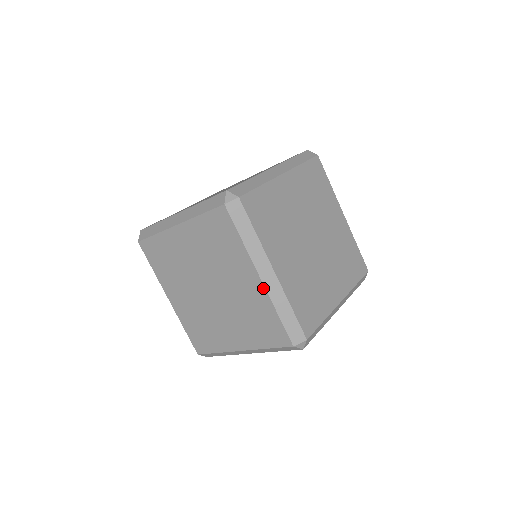
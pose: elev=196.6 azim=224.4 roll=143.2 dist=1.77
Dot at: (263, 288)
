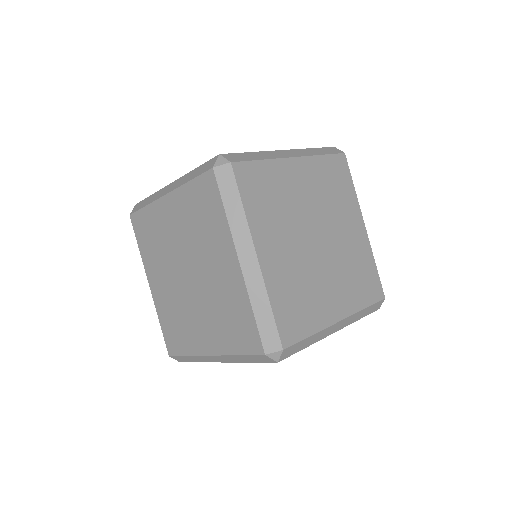
Dot at: (241, 275)
